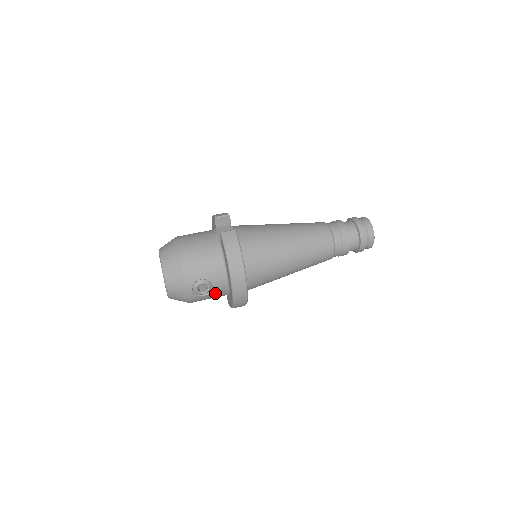
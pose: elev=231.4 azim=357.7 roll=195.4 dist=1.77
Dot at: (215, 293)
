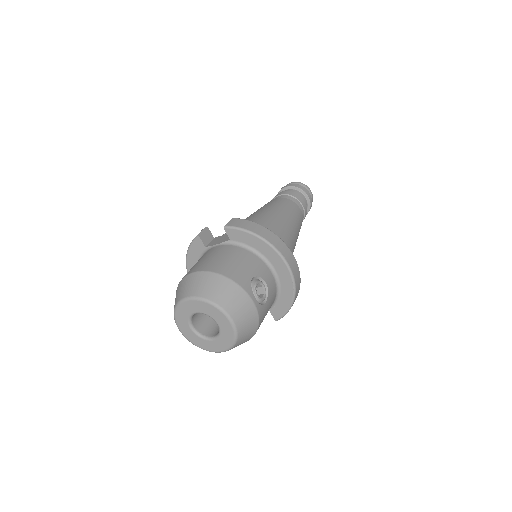
Dot at: (270, 294)
